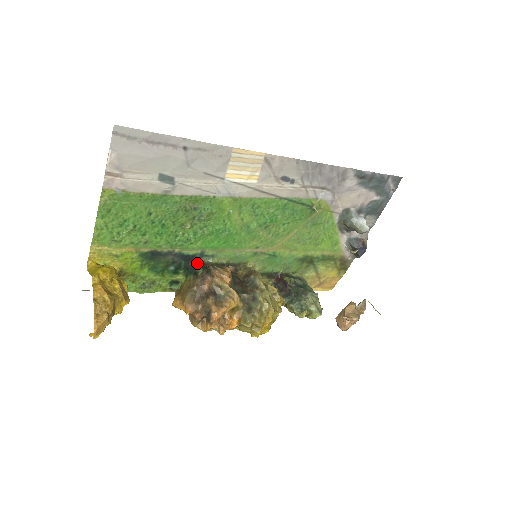
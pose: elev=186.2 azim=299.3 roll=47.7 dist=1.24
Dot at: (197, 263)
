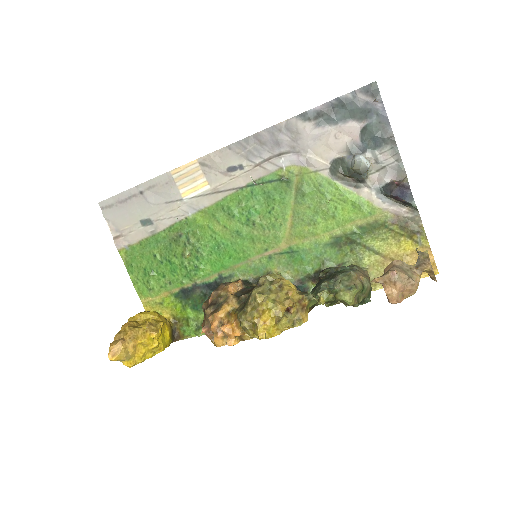
Dot at: occluded
